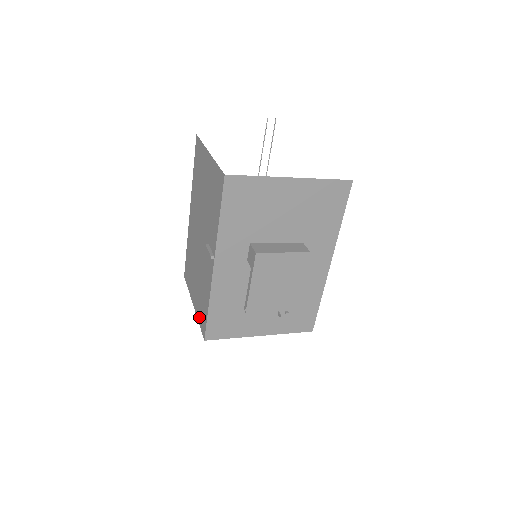
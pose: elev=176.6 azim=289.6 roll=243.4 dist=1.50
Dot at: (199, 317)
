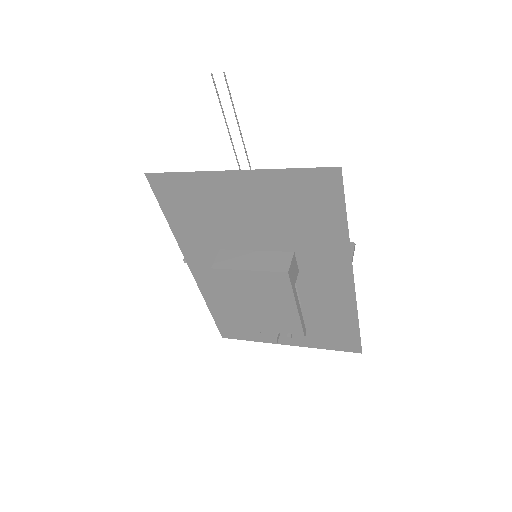
Dot at: occluded
